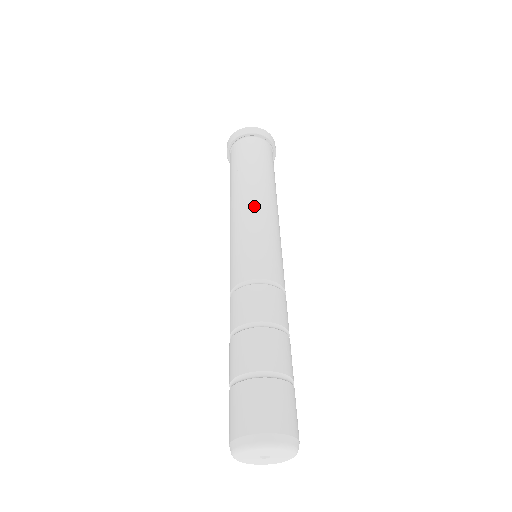
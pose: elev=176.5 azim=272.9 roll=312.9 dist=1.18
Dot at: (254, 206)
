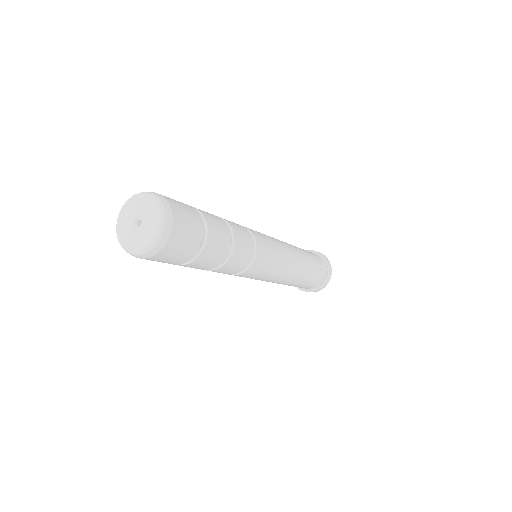
Dot at: occluded
